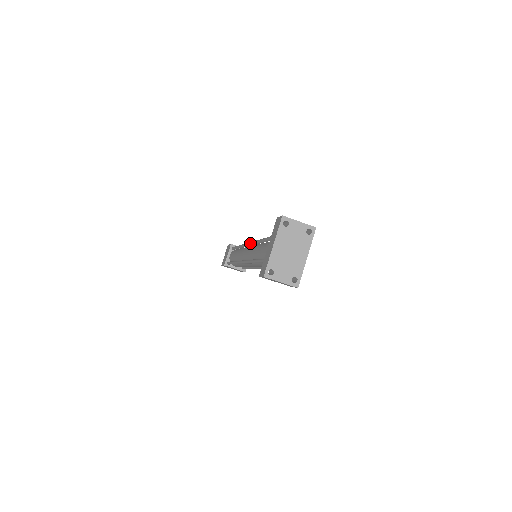
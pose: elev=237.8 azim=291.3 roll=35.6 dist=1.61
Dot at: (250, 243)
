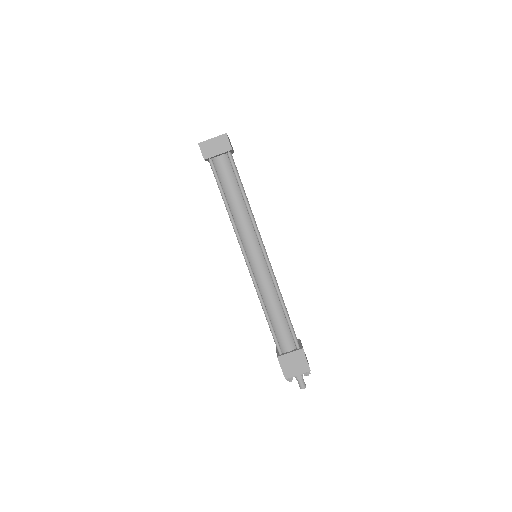
Dot at: occluded
